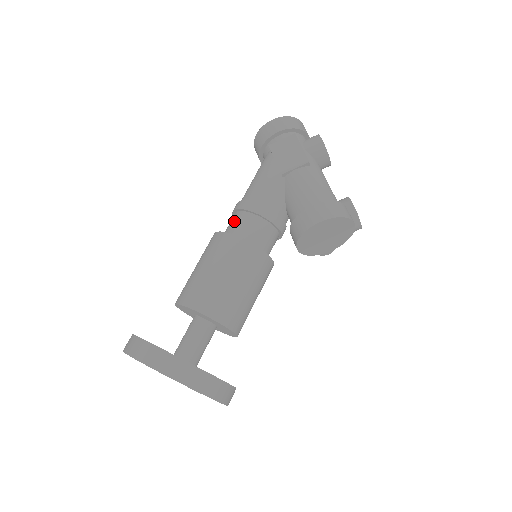
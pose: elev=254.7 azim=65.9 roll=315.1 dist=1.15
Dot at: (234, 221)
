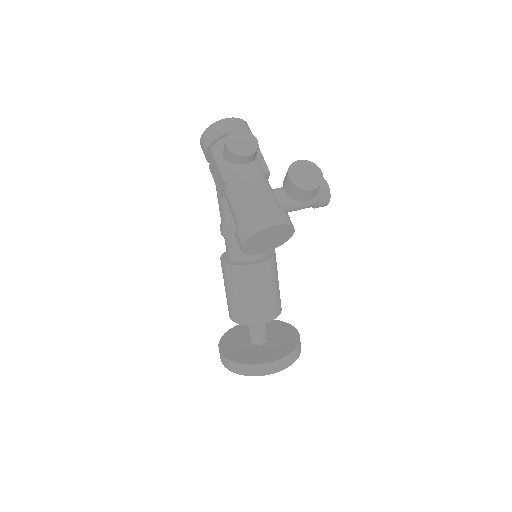
Dot at: occluded
